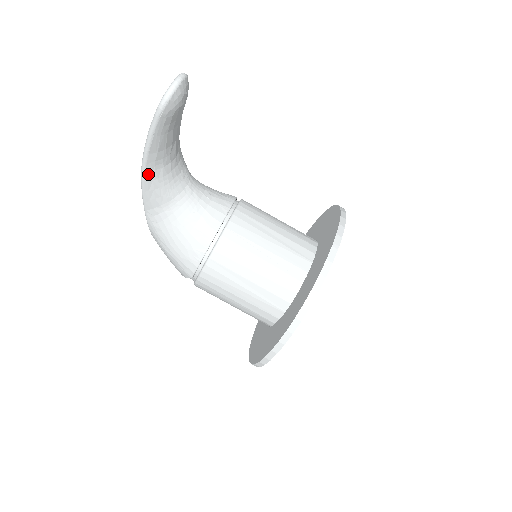
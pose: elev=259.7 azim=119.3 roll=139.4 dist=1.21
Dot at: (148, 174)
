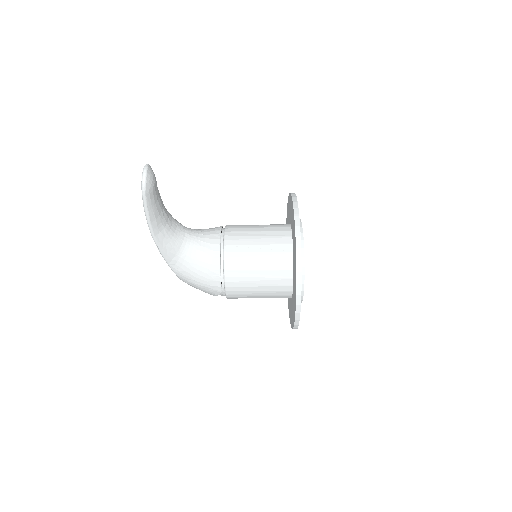
Dot at: (157, 237)
